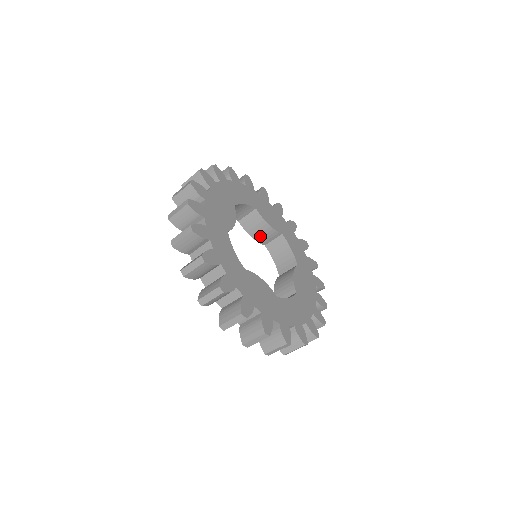
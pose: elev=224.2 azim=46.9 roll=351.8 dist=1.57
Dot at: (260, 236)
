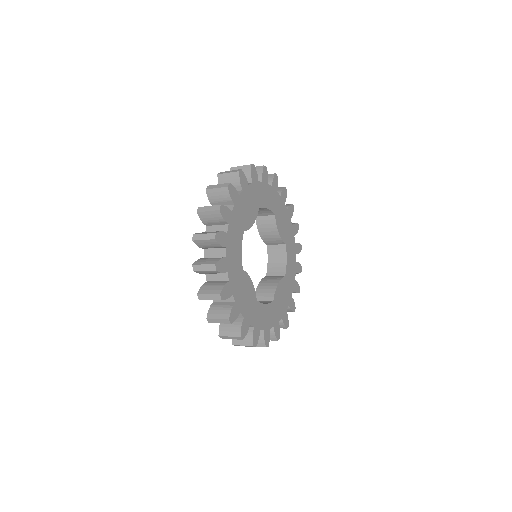
Dot at: occluded
